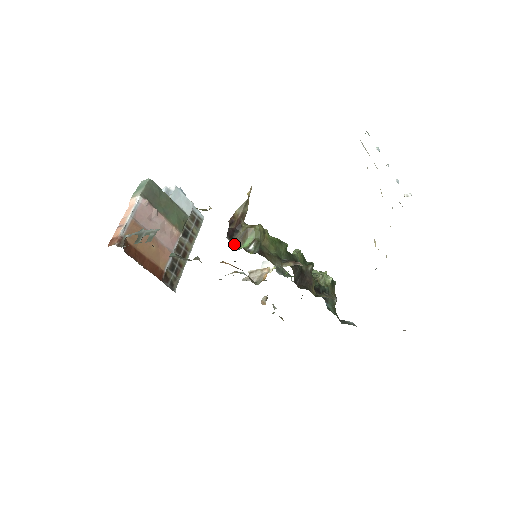
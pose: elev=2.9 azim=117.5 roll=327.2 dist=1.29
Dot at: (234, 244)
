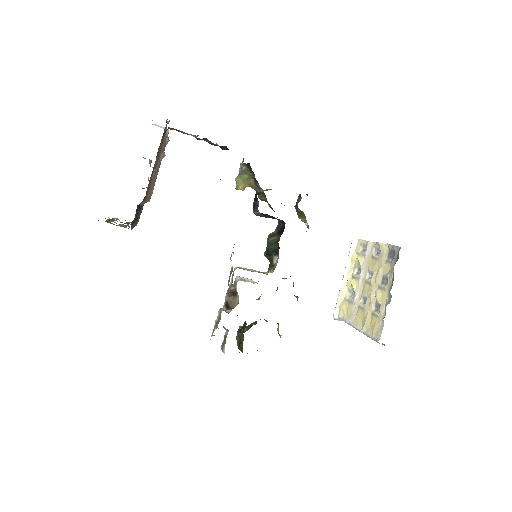
Dot at: occluded
